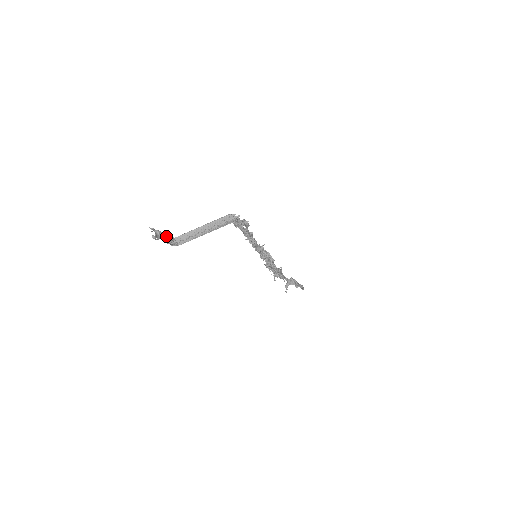
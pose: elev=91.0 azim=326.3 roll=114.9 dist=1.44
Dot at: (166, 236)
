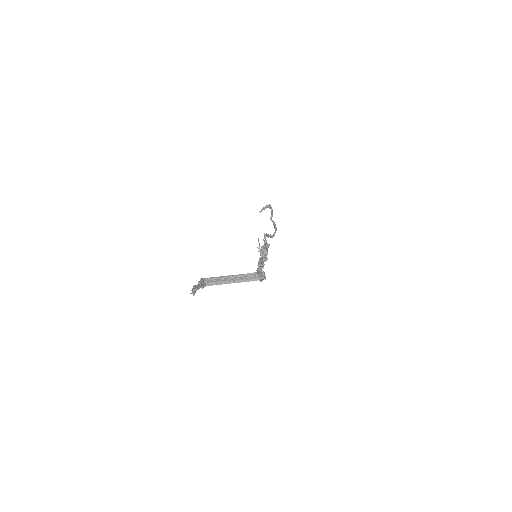
Dot at: occluded
